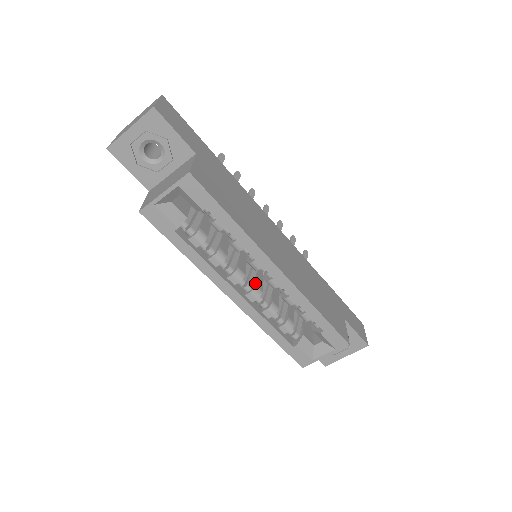
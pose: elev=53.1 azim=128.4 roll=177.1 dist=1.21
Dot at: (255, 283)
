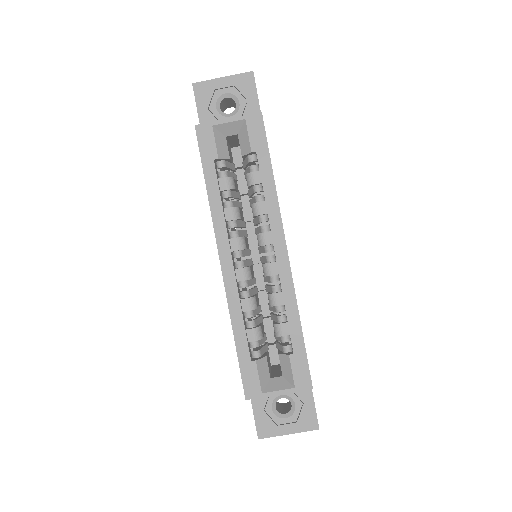
Dot at: occluded
